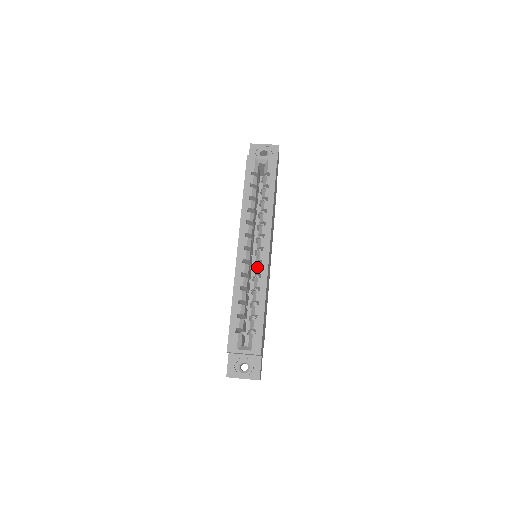
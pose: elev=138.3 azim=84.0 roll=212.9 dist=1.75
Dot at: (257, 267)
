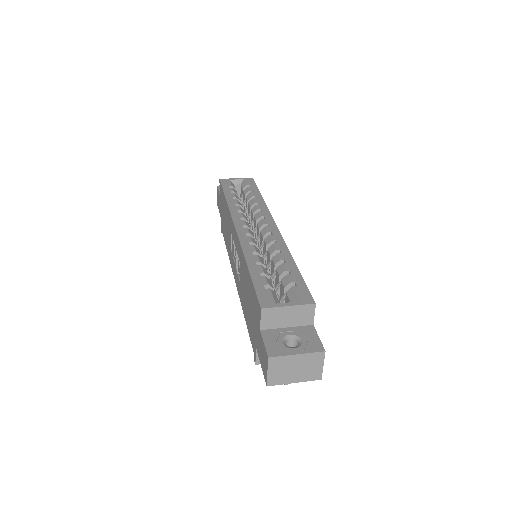
Dot at: (267, 238)
